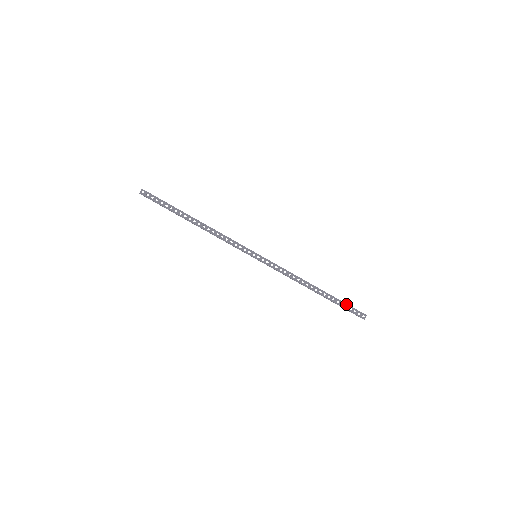
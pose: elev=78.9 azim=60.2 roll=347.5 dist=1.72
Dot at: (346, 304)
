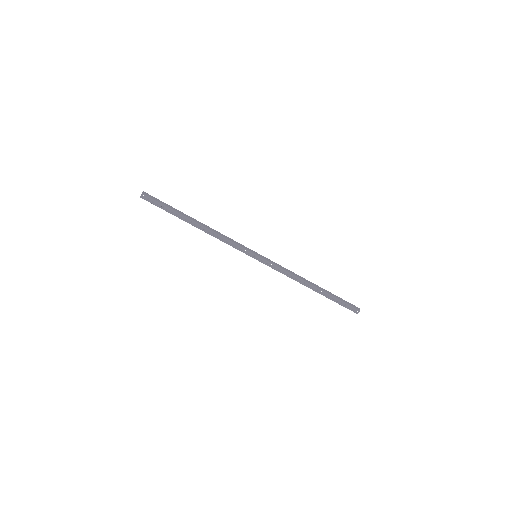
Dot at: (341, 301)
